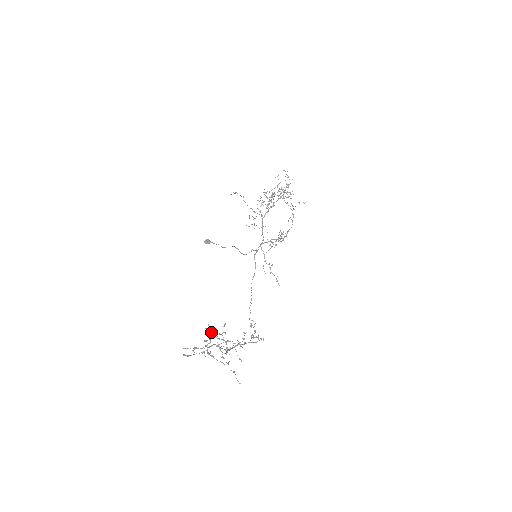
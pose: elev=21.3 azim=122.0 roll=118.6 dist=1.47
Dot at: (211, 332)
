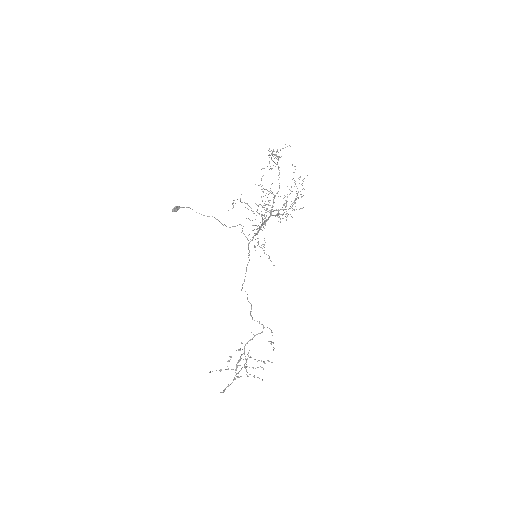
Dot at: occluded
